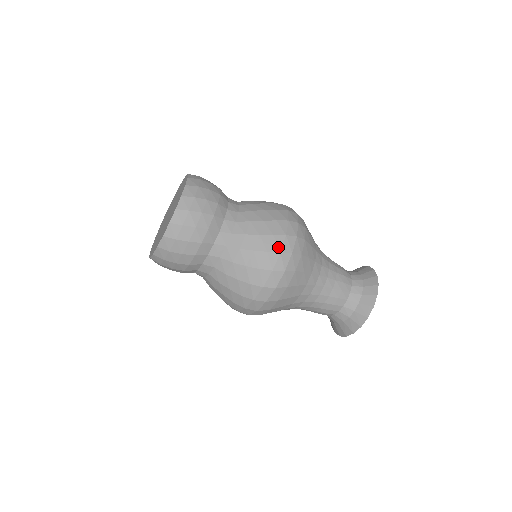
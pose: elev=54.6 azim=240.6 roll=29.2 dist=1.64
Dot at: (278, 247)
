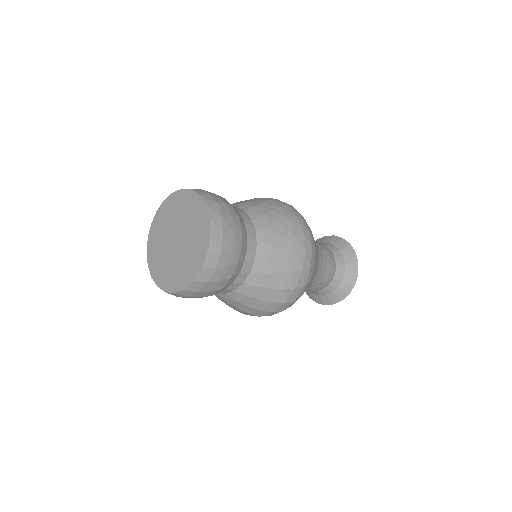
Dot at: (300, 265)
